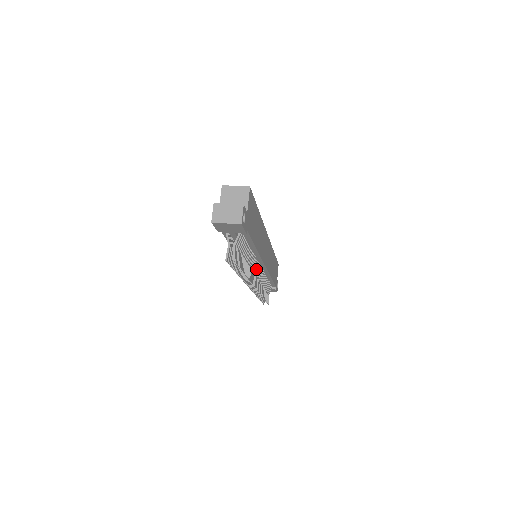
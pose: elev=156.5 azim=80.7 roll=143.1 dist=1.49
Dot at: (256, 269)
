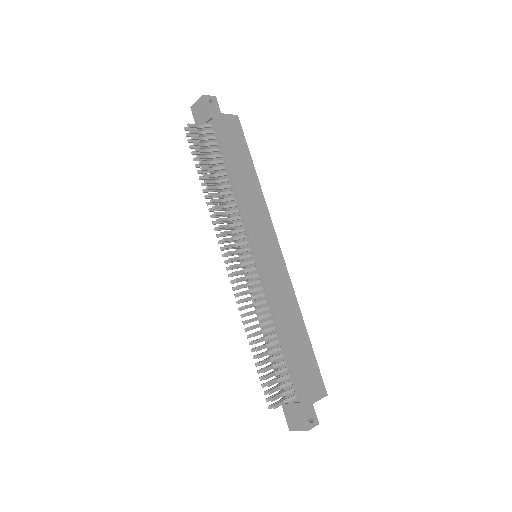
Dot at: (240, 243)
